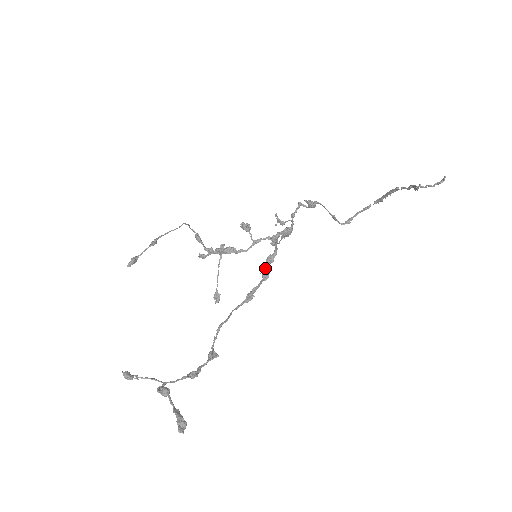
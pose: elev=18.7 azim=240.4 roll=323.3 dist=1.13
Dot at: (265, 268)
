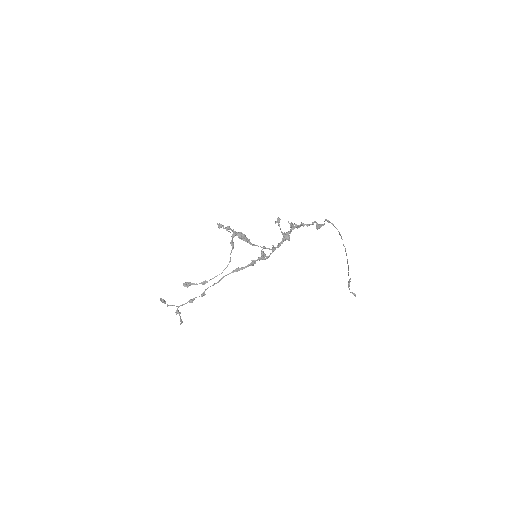
Dot at: (255, 262)
